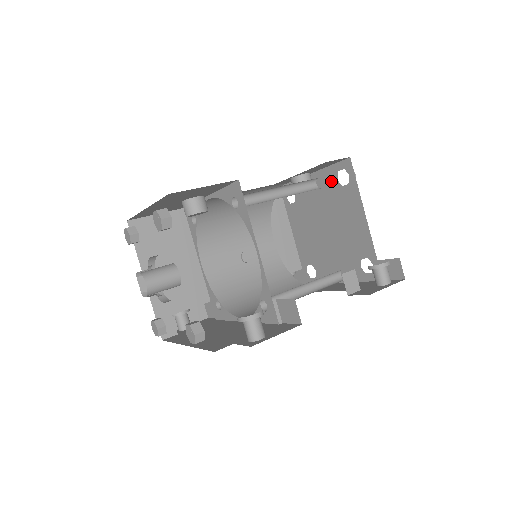
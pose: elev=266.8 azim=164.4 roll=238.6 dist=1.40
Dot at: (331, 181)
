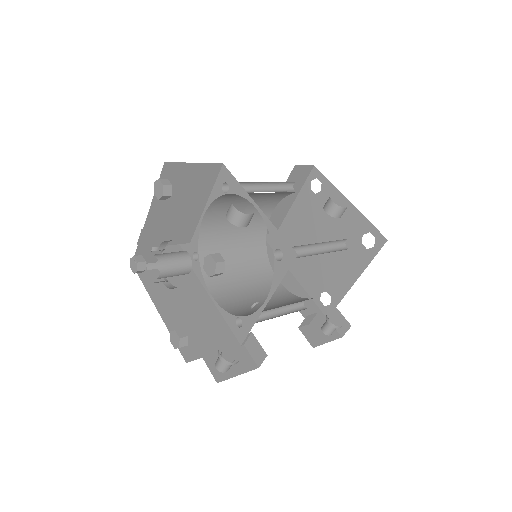
Dot at: (358, 228)
